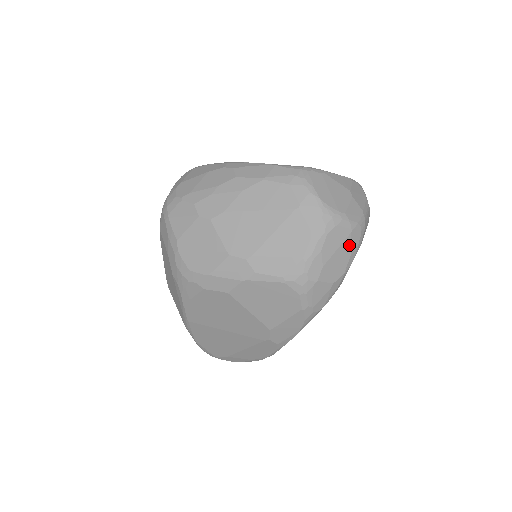
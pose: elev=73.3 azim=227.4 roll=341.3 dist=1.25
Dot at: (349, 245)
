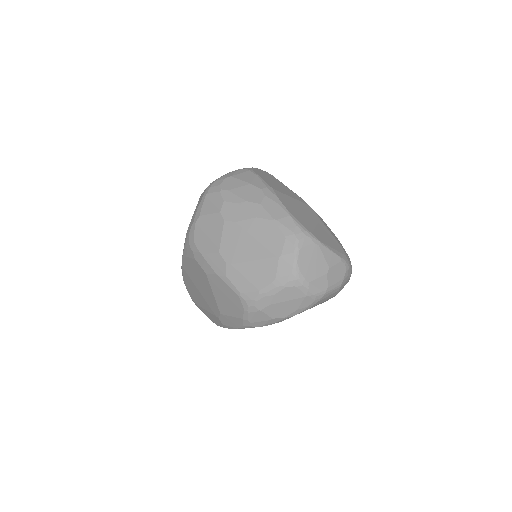
Dot at: (299, 303)
